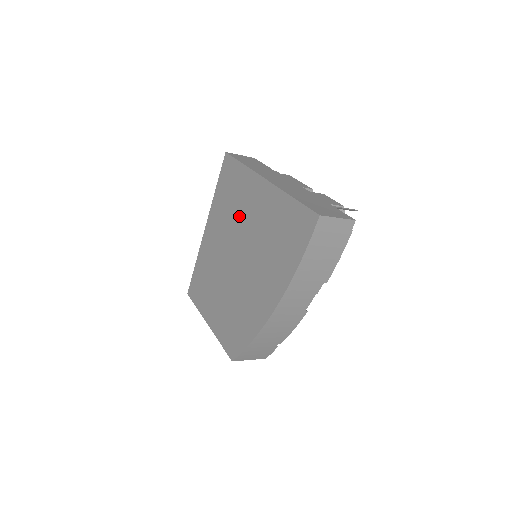
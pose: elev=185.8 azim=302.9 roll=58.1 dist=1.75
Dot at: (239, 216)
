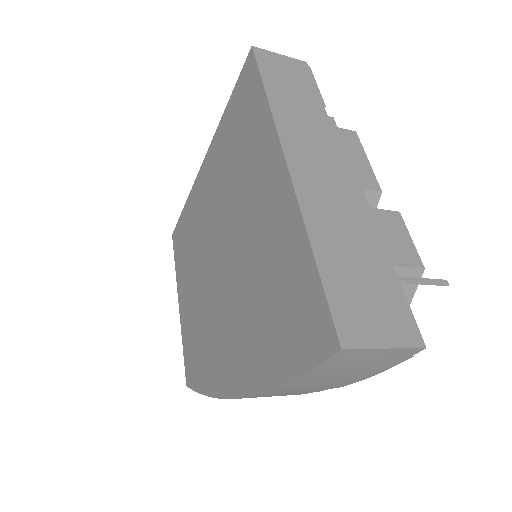
Dot at: (238, 191)
